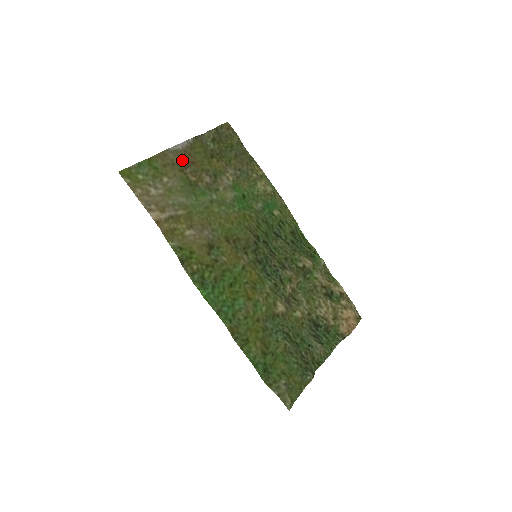
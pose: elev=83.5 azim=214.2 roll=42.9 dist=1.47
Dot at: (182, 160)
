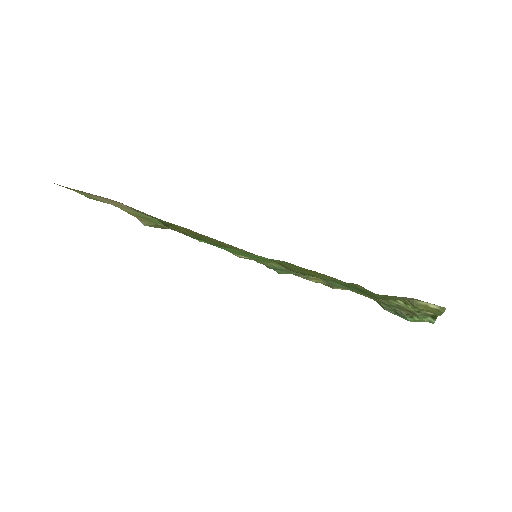
Dot at: occluded
